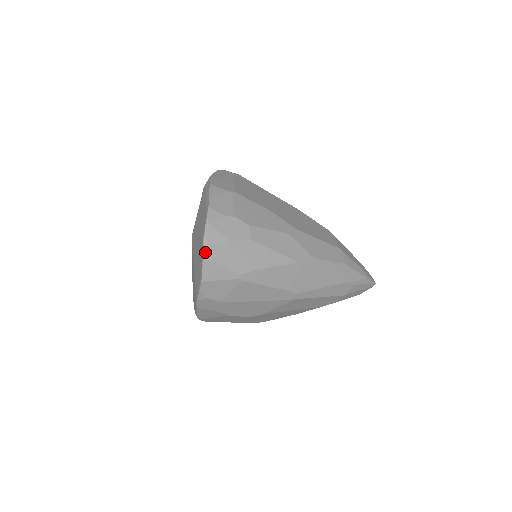
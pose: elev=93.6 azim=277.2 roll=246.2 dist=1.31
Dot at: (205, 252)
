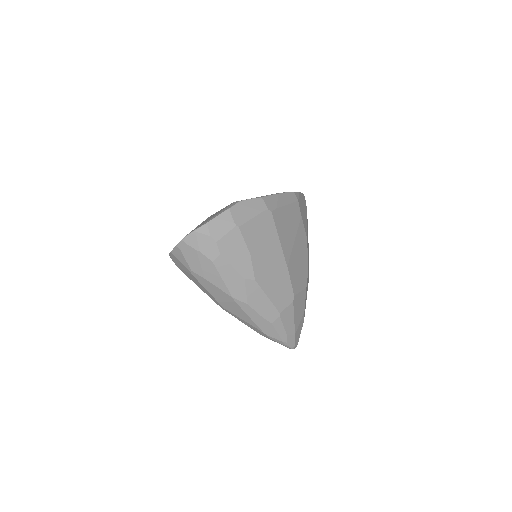
Dot at: (180, 243)
